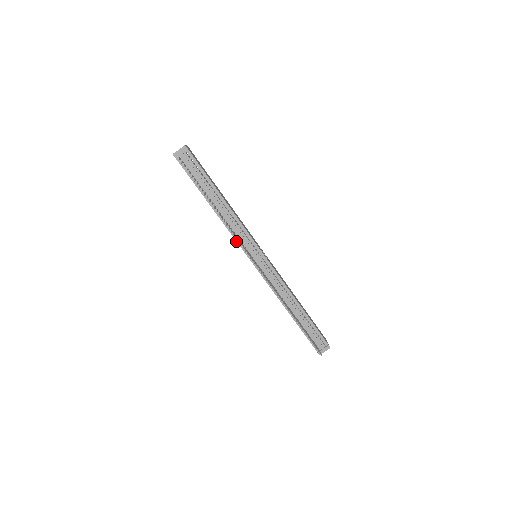
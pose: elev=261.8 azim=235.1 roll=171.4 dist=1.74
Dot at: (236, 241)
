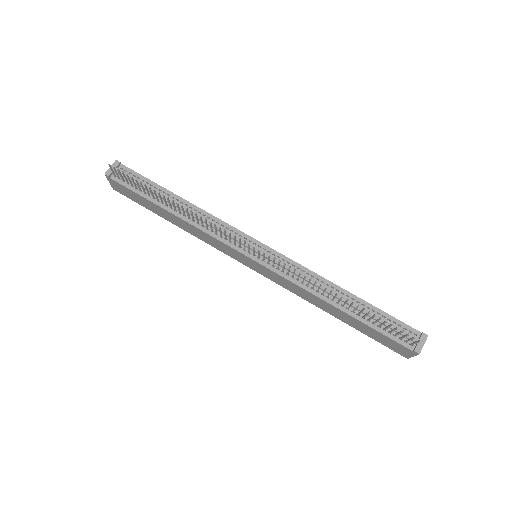
Dot at: (220, 241)
